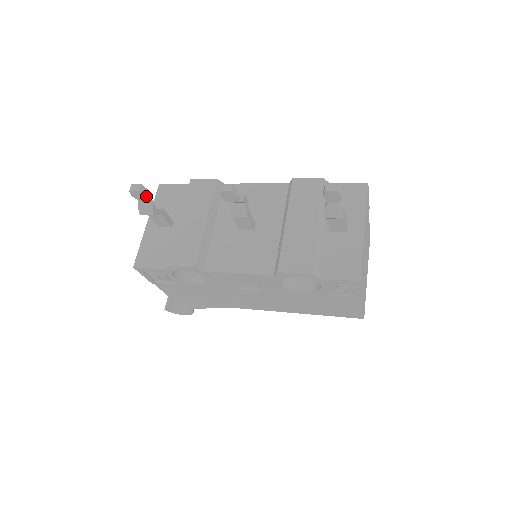
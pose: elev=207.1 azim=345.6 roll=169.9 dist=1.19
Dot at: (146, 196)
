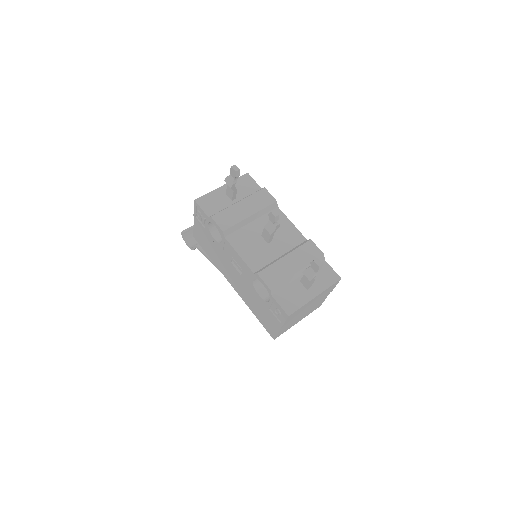
Dot at: (236, 177)
